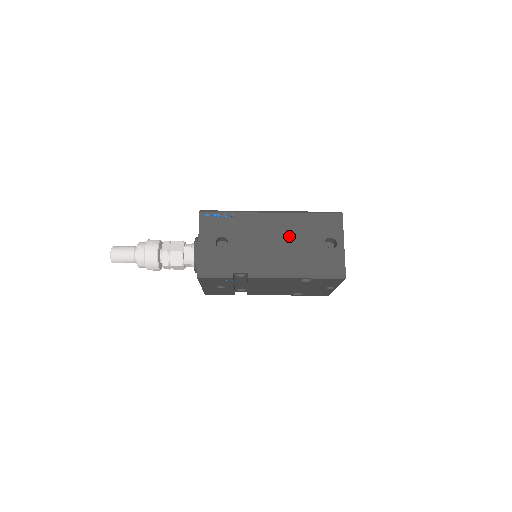
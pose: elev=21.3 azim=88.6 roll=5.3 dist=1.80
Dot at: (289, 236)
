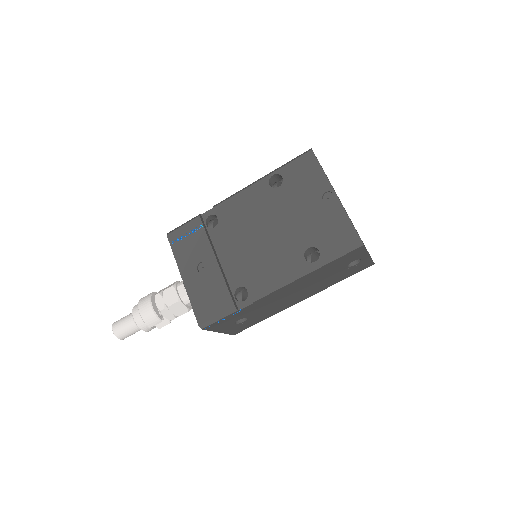
Dot at: occluded
